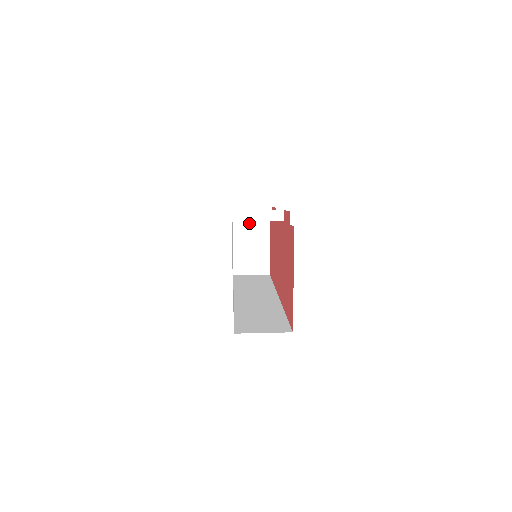
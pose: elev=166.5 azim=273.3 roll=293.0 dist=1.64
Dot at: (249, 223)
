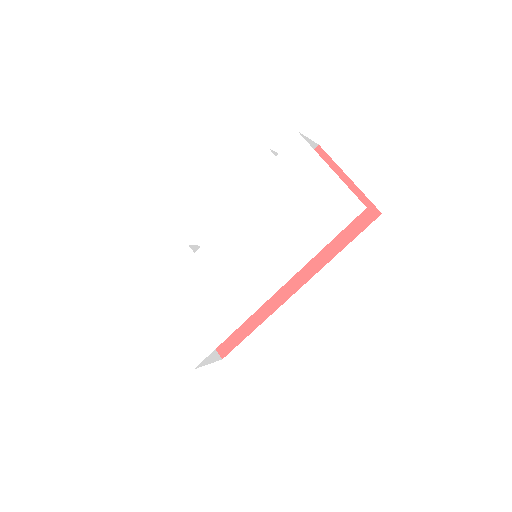
Dot at: occluded
